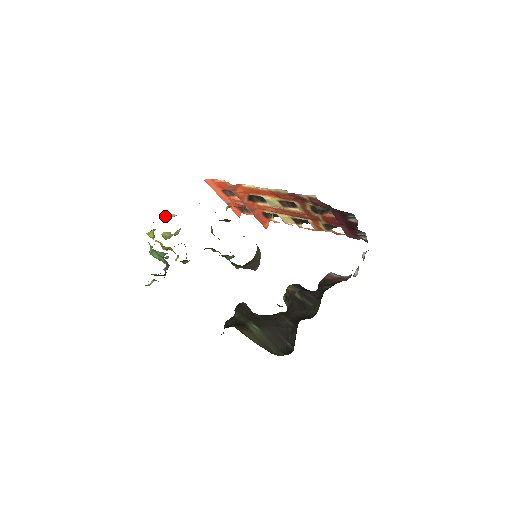
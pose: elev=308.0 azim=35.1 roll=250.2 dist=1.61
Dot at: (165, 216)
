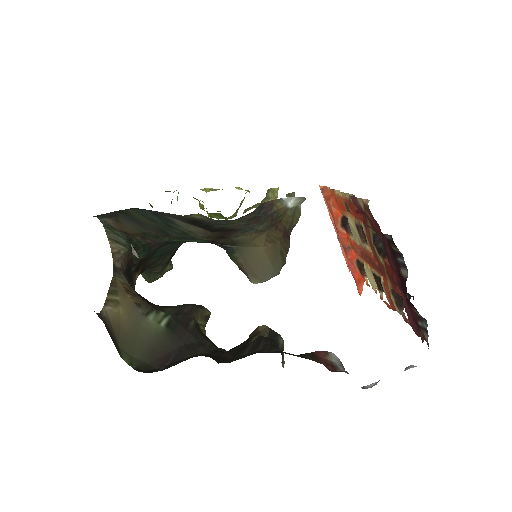
Dot at: (239, 187)
